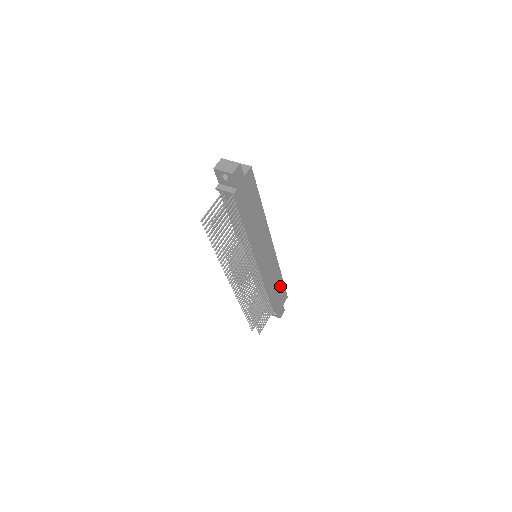
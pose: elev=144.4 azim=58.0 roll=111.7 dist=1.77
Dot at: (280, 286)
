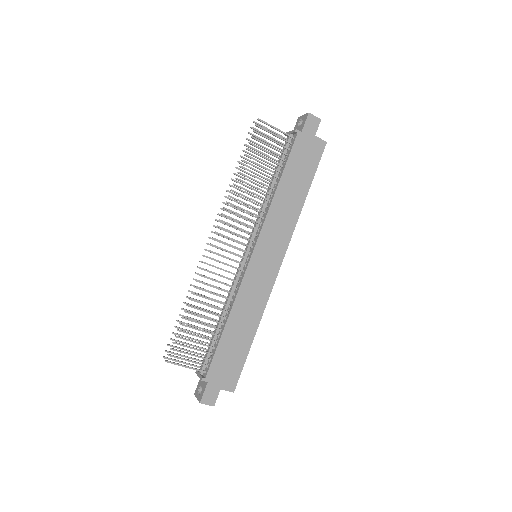
Dot at: (242, 347)
